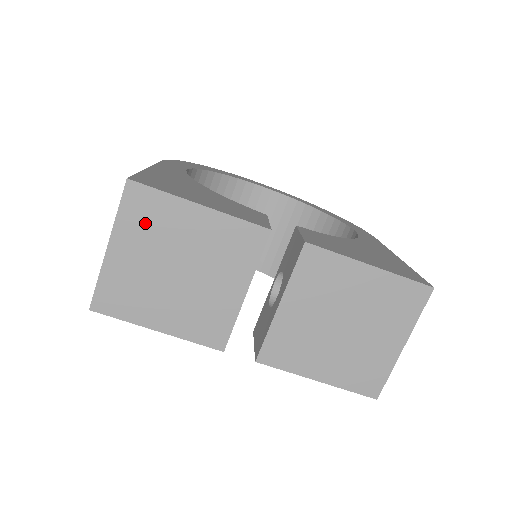
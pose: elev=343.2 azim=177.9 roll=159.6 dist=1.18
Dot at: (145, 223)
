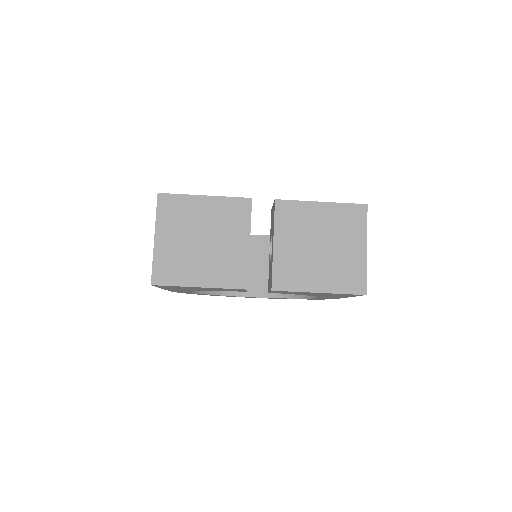
Dot at: (174, 216)
